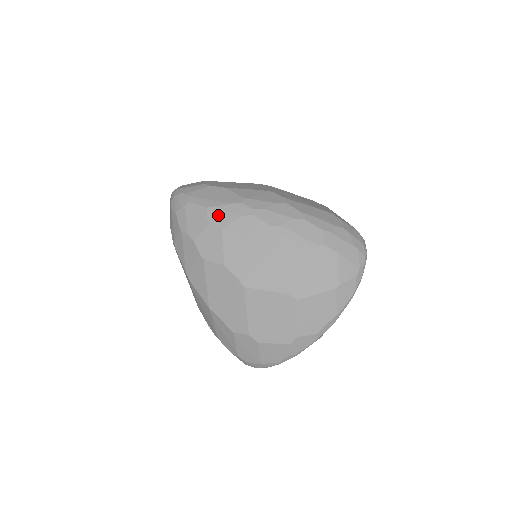
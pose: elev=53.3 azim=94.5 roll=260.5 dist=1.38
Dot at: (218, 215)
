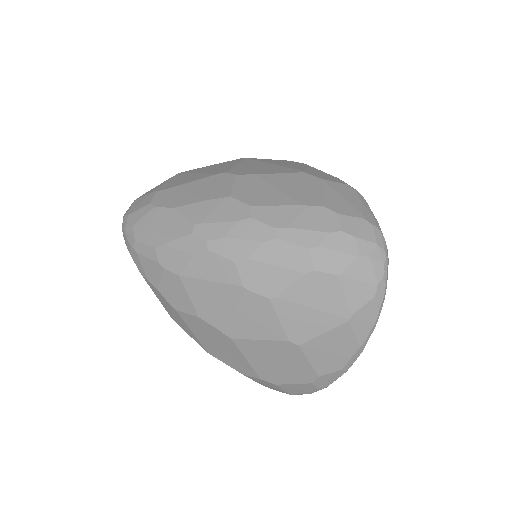
Dot at: (169, 257)
